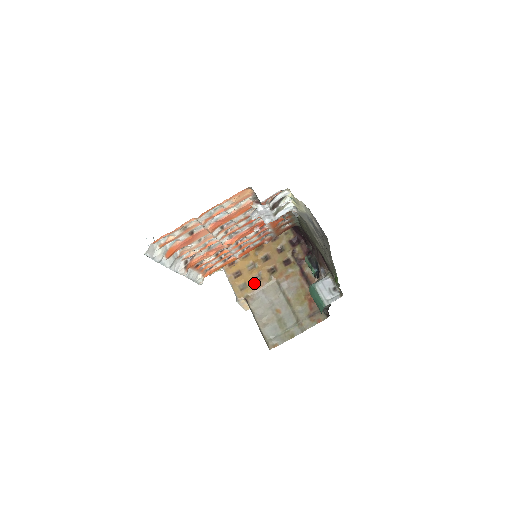
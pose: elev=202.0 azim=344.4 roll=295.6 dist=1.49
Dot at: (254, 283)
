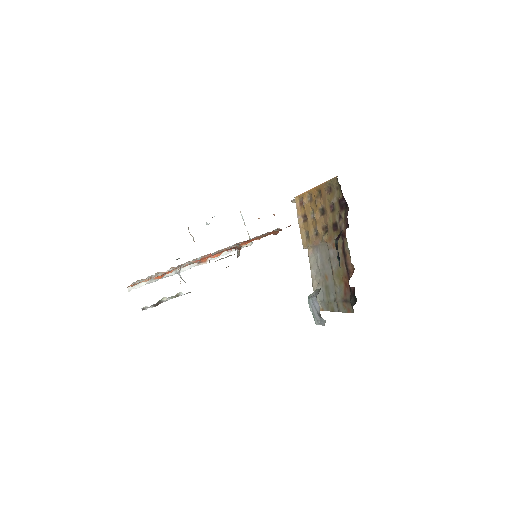
Dot at: (313, 236)
